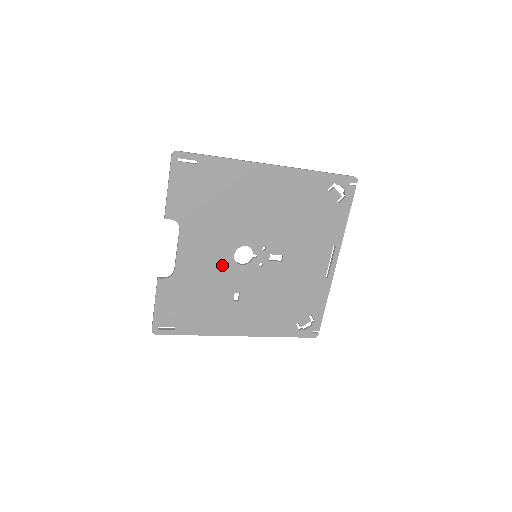
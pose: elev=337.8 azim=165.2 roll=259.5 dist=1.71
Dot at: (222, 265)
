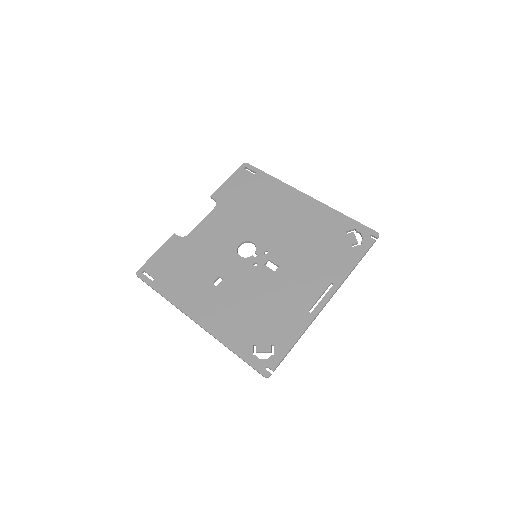
Dot at: (225, 248)
